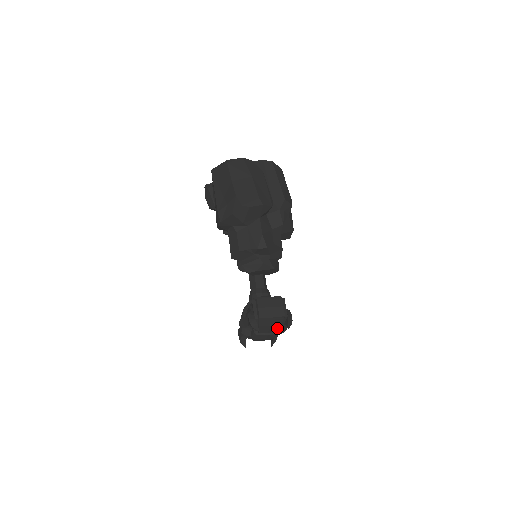
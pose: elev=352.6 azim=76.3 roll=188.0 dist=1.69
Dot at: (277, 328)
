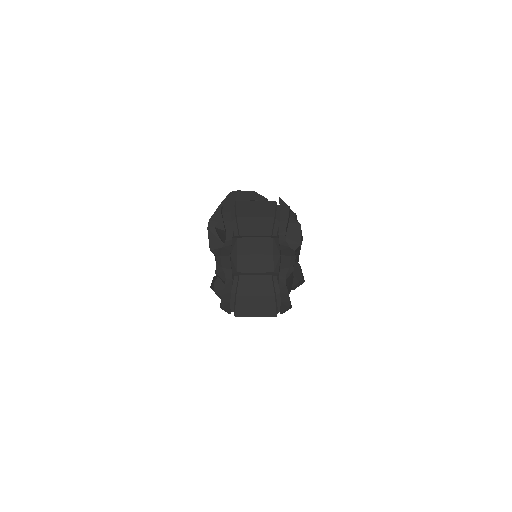
Dot at: (269, 227)
